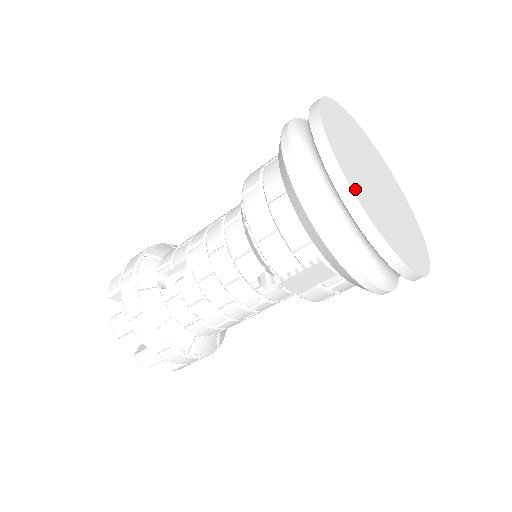
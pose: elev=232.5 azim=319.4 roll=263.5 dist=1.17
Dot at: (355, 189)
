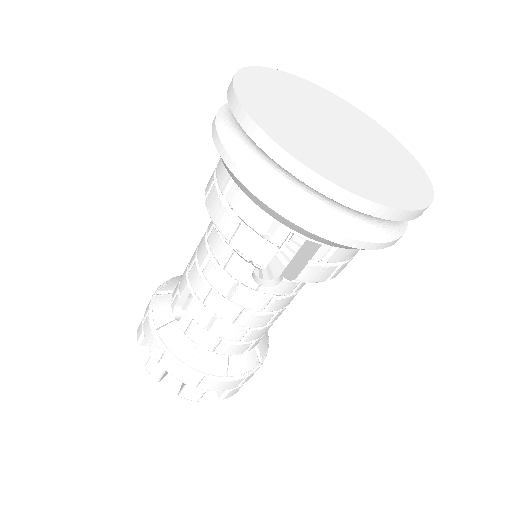
Dot at: (287, 145)
